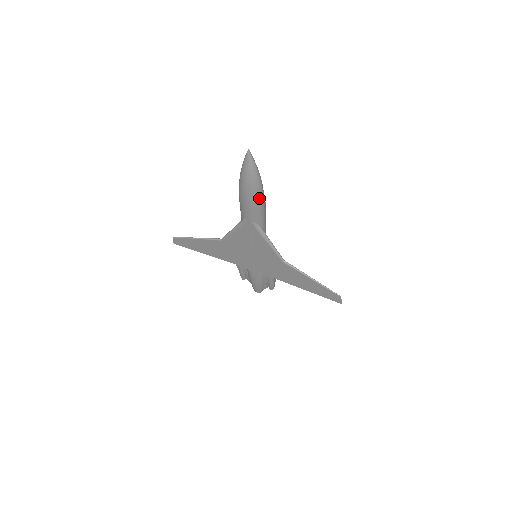
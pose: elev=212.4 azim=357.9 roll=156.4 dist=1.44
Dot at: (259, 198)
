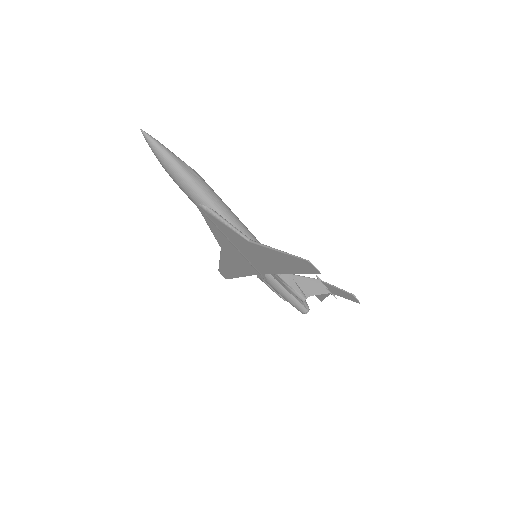
Dot at: (179, 173)
